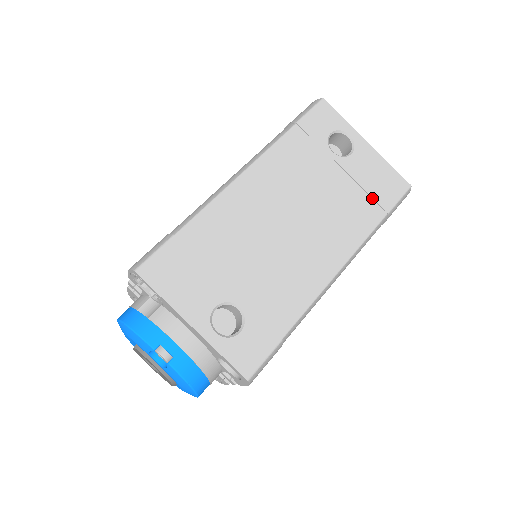
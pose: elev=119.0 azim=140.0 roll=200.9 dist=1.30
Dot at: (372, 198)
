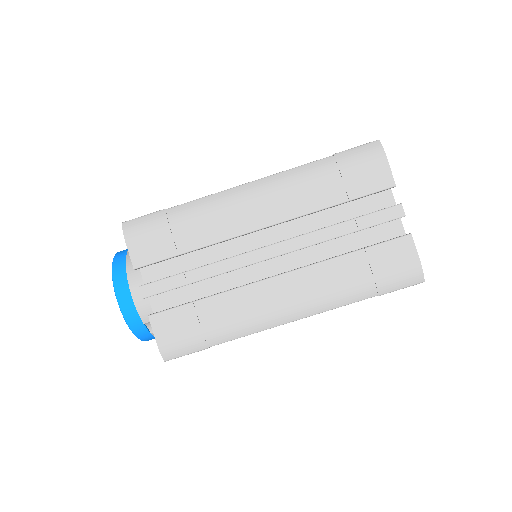
Dot at: occluded
